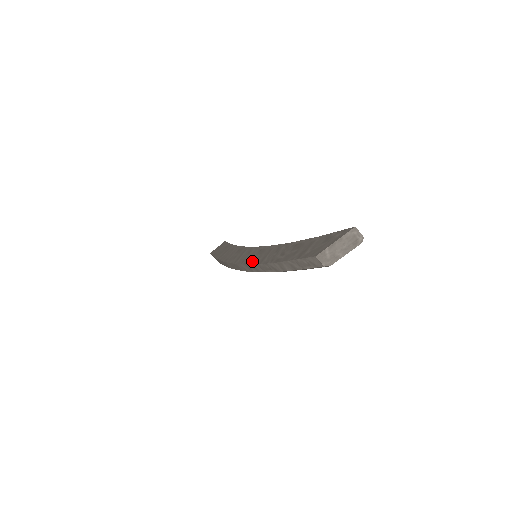
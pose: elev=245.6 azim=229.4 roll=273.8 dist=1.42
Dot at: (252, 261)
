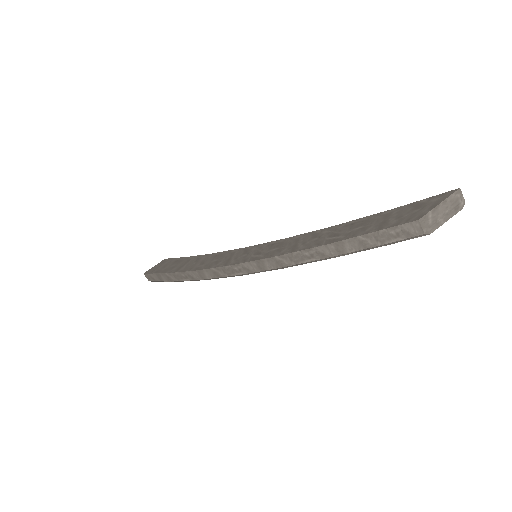
Dot at: (269, 254)
